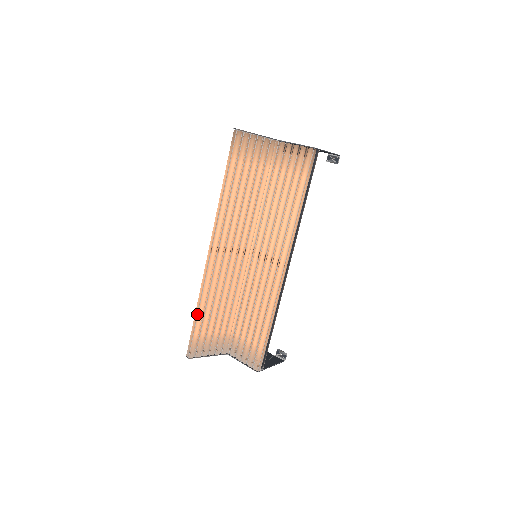
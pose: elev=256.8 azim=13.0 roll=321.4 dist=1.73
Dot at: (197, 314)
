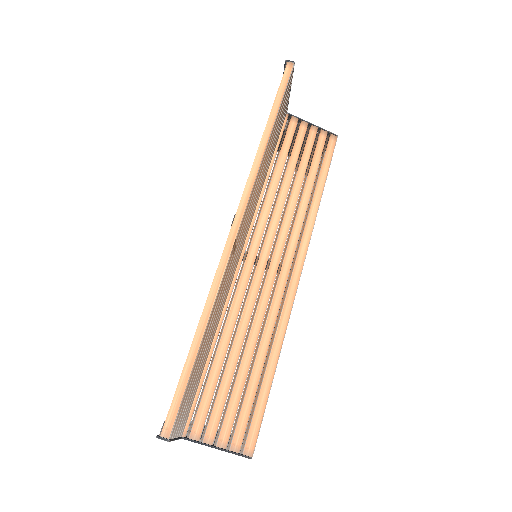
Dot at: (202, 336)
